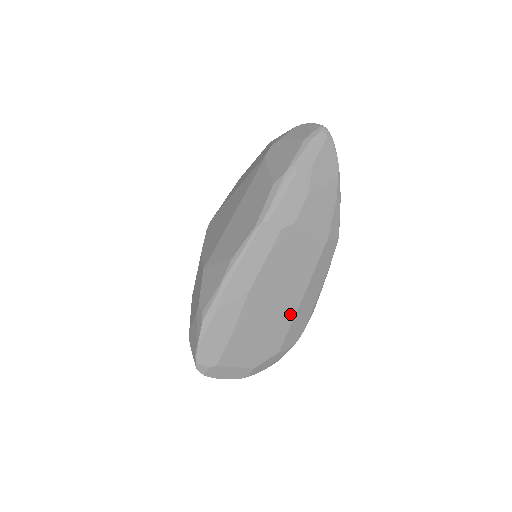
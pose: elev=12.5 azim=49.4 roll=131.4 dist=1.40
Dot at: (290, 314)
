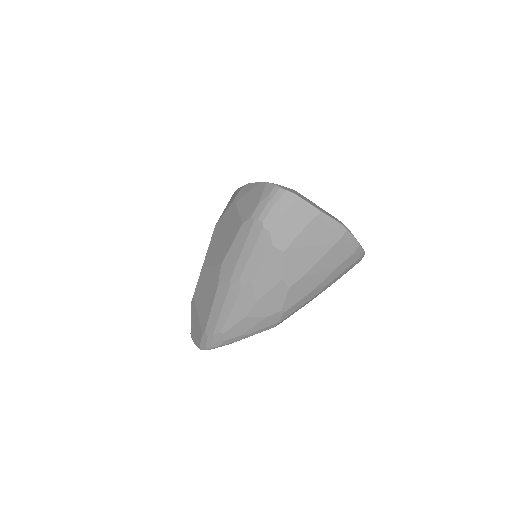
Dot at: occluded
